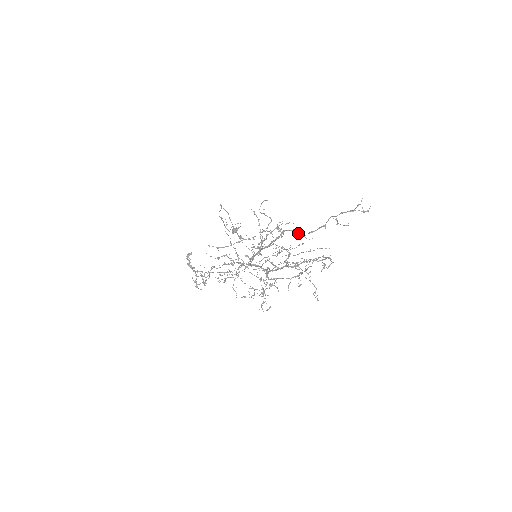
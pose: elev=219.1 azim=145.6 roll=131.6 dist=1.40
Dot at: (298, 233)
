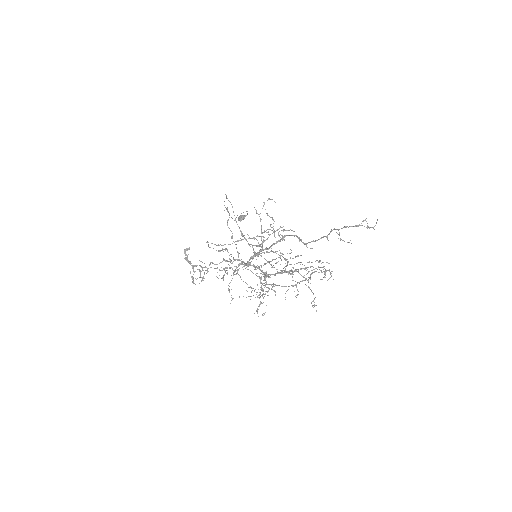
Dot at: (299, 240)
